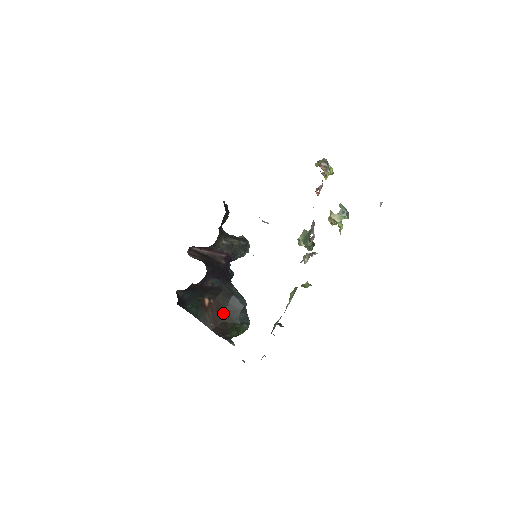
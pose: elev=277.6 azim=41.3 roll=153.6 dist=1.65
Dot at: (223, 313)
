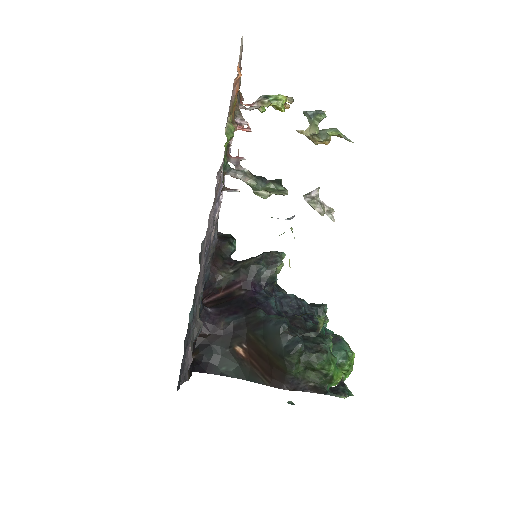
Dot at: (266, 353)
